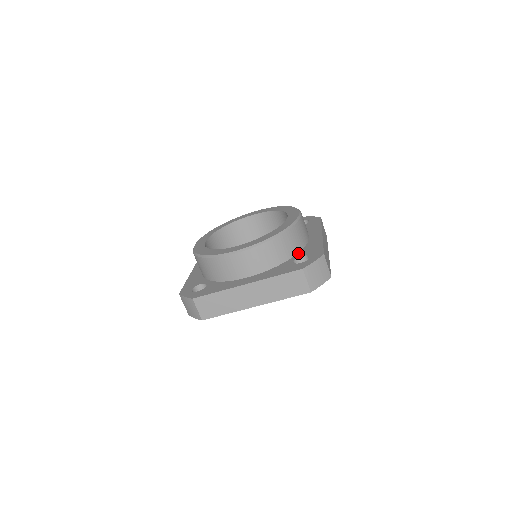
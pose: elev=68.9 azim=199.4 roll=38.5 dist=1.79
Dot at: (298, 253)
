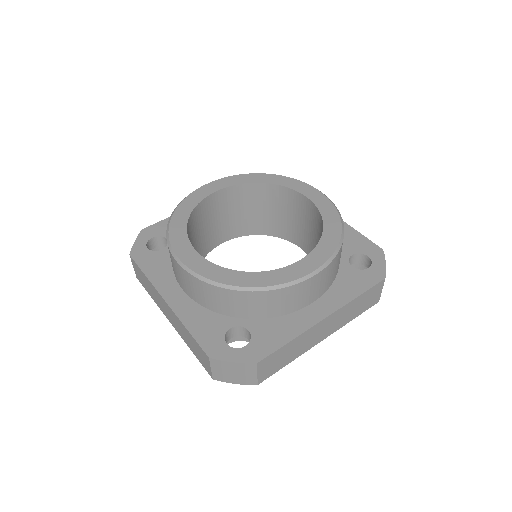
Dot at: (256, 320)
